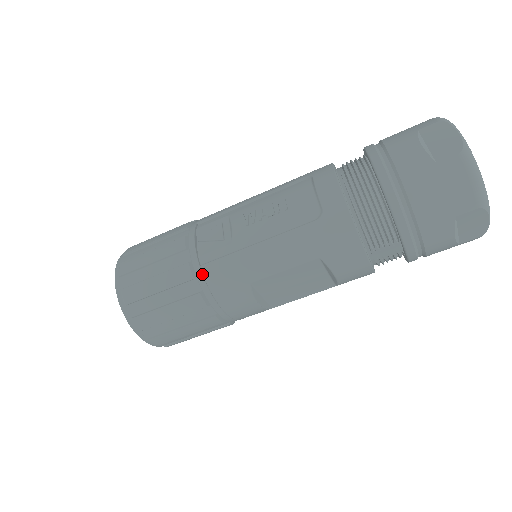
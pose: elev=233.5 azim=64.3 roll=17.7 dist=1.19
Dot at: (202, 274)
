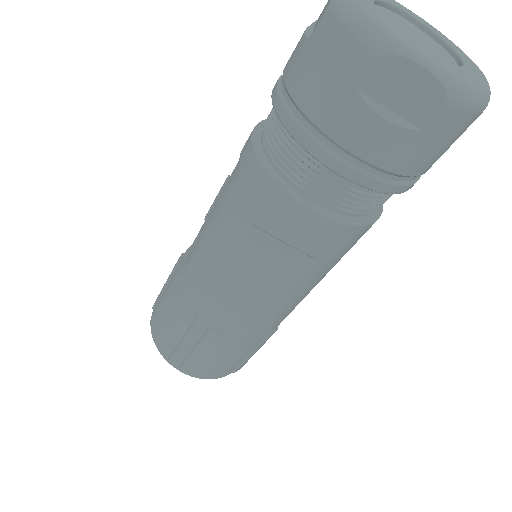
Dot at: (183, 284)
